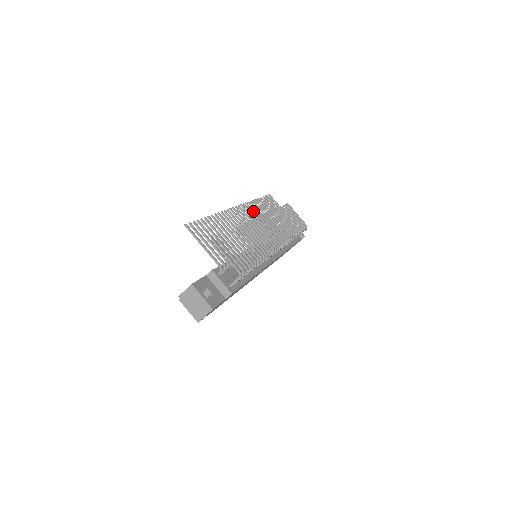
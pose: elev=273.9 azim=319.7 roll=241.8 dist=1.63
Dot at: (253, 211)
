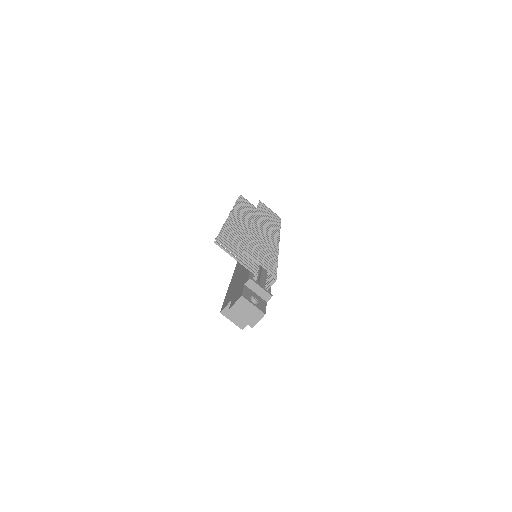
Dot at: (241, 214)
